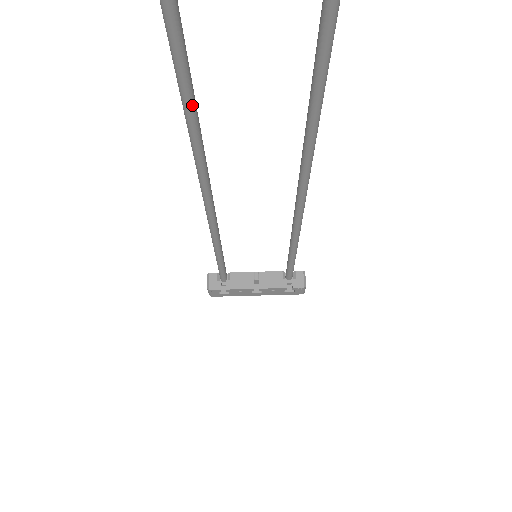
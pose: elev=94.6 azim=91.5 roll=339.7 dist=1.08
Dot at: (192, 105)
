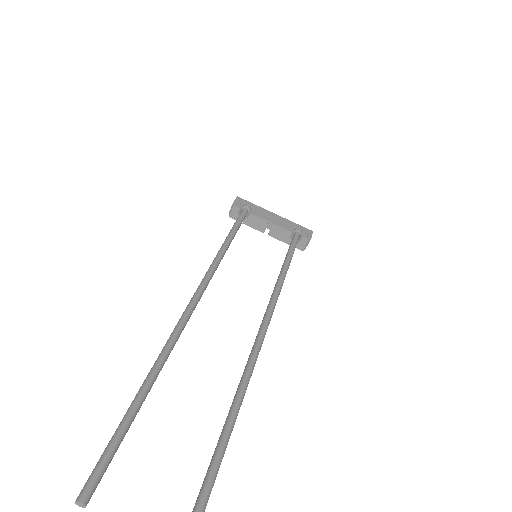
Dot at: (153, 382)
